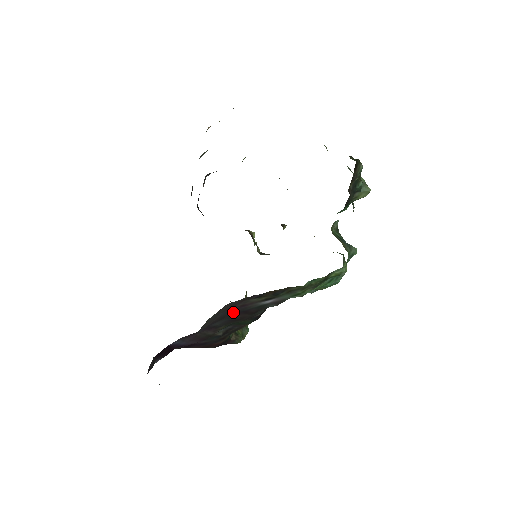
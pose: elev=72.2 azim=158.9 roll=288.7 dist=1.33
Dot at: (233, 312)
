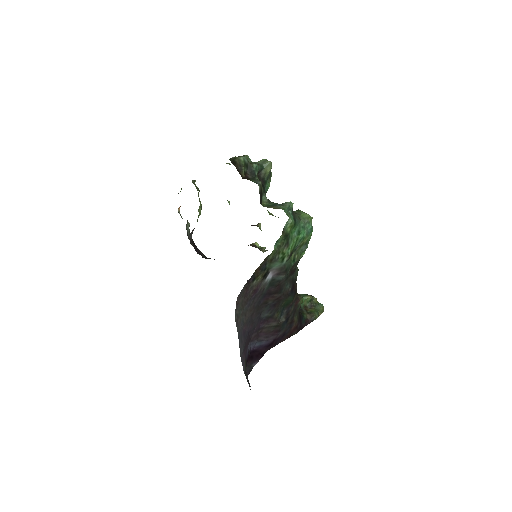
Dot at: (258, 300)
